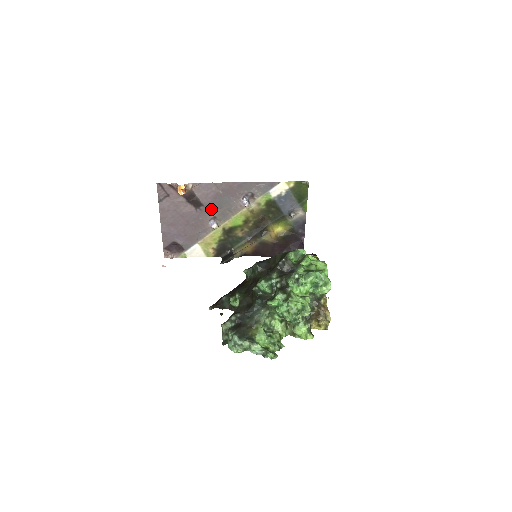
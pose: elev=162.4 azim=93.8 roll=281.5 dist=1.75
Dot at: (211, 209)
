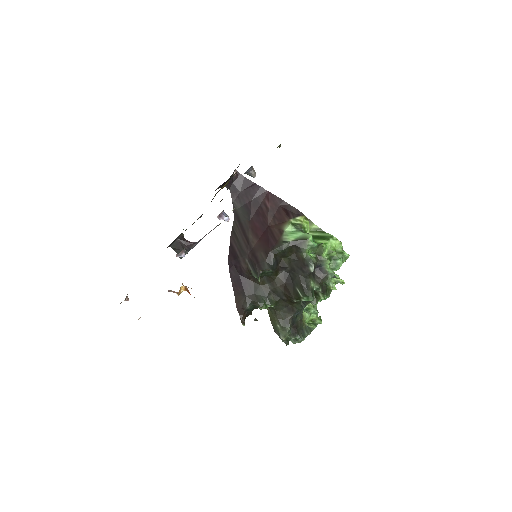
Dot at: occluded
